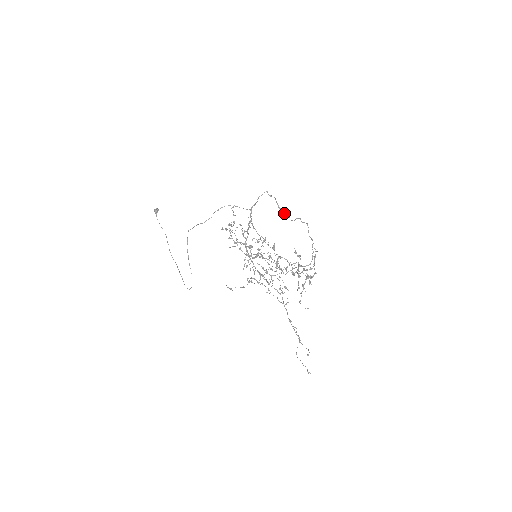
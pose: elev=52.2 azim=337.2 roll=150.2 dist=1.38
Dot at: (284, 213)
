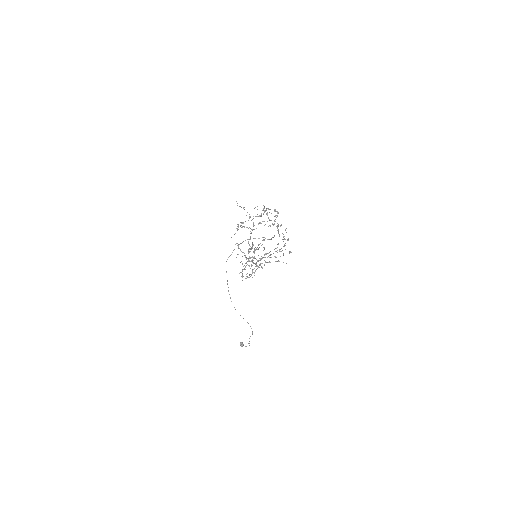
Dot at: (273, 237)
